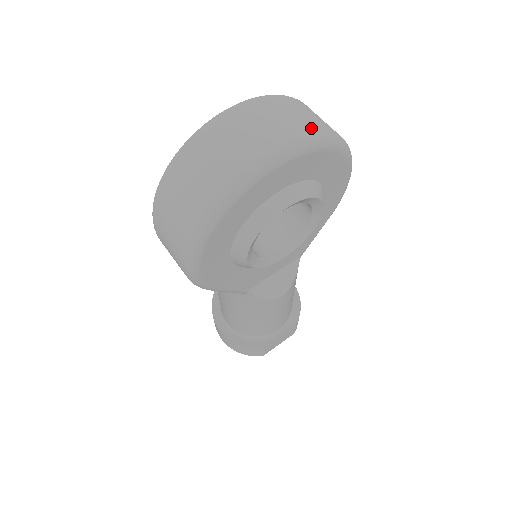
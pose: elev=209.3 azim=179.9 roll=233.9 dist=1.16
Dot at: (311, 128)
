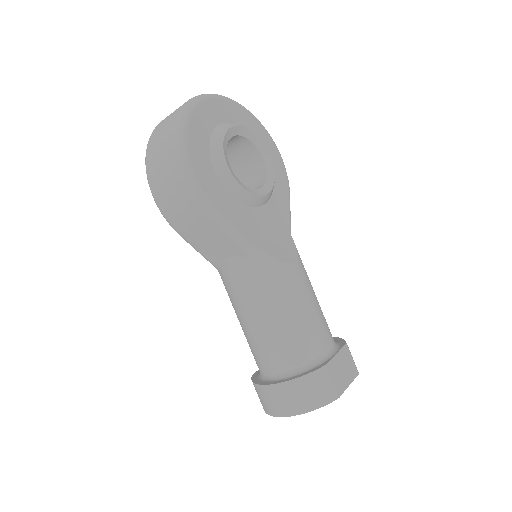
Dot at: occluded
